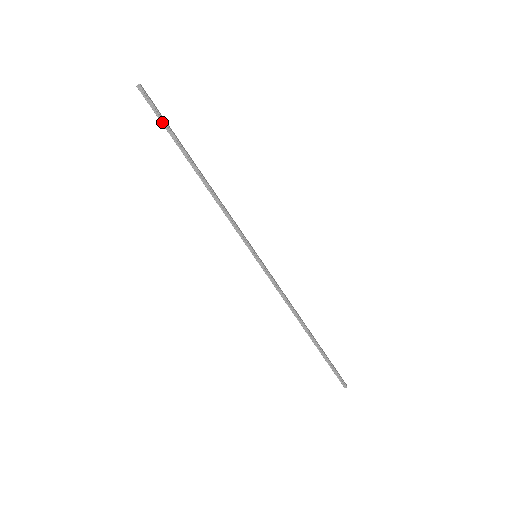
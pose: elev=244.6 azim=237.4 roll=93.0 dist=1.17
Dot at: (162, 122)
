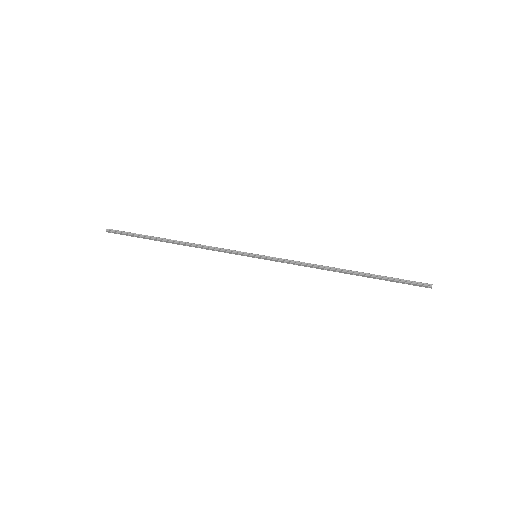
Dot at: (132, 235)
